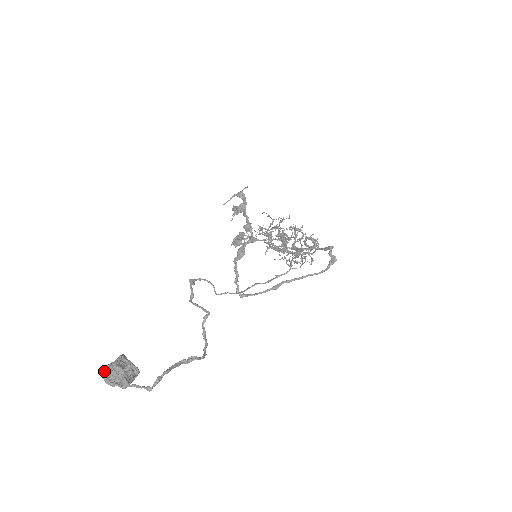
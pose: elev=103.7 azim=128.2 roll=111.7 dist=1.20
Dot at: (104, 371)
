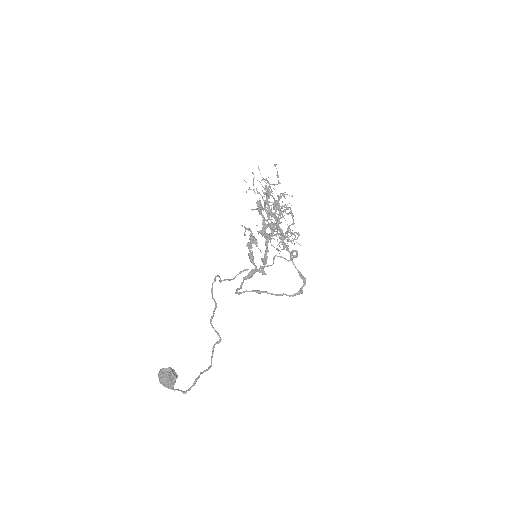
Dot at: (161, 381)
